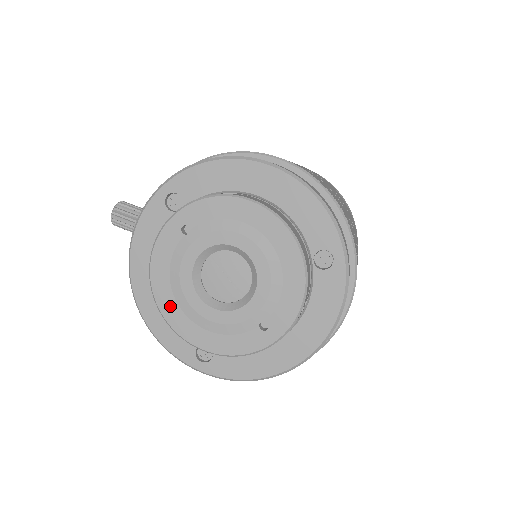
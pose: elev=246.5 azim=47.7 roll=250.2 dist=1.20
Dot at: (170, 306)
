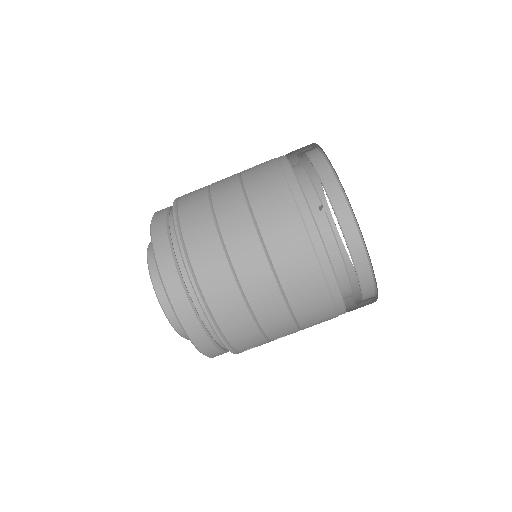
Dot at: occluded
